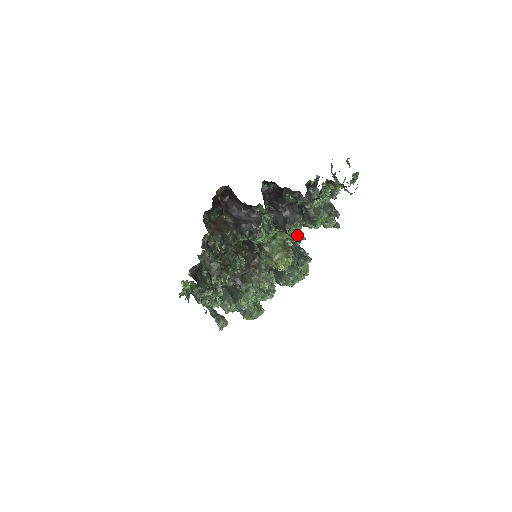
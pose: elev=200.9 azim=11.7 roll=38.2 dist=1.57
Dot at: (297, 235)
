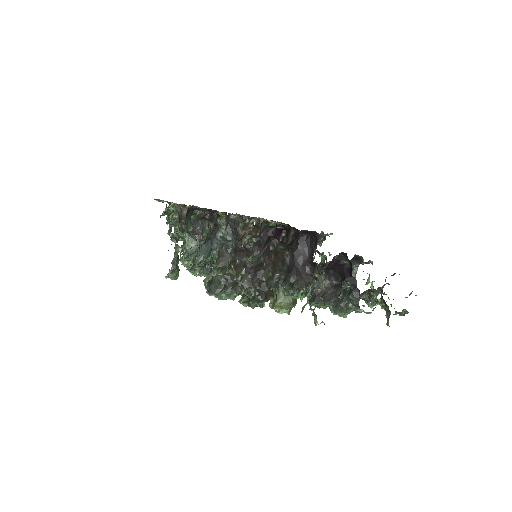
Dot at: occluded
